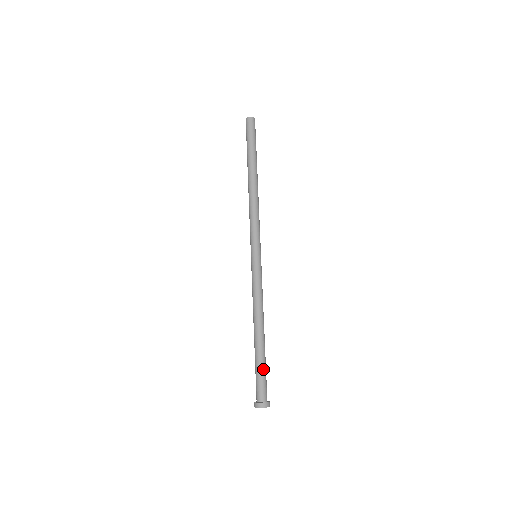
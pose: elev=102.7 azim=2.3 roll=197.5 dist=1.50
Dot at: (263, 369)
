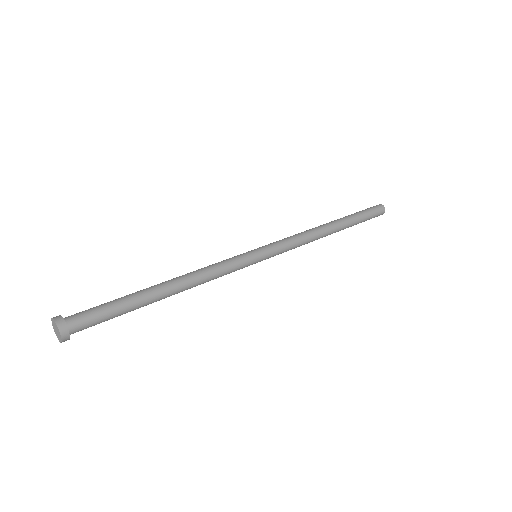
Dot at: (118, 309)
